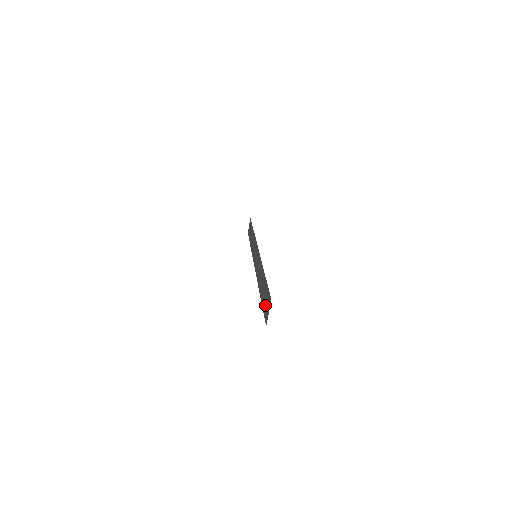
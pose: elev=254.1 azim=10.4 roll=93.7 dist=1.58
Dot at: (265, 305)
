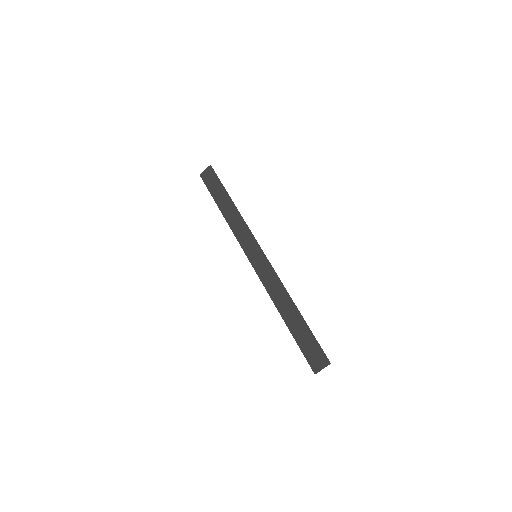
Dot at: (310, 352)
